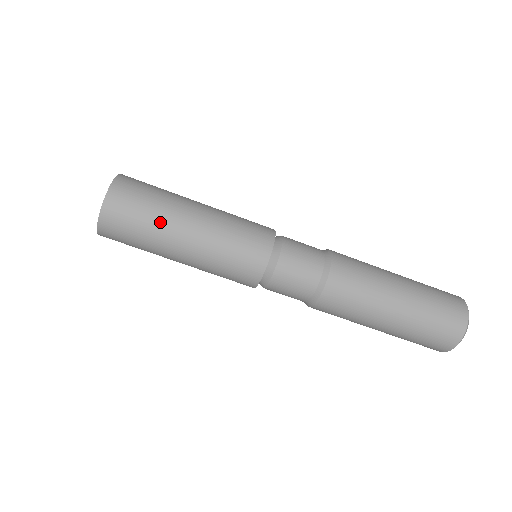
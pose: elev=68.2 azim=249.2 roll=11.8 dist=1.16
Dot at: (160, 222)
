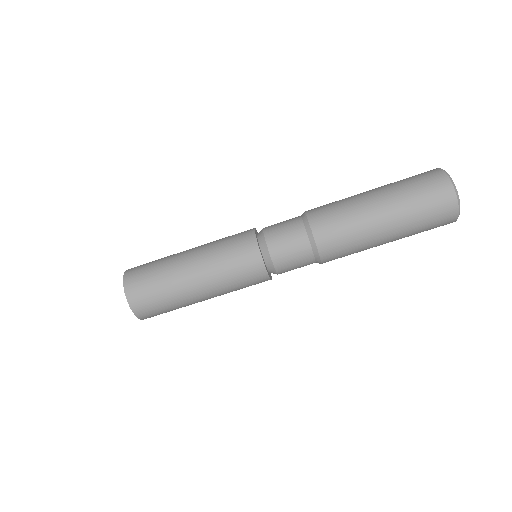
Dot at: (175, 295)
